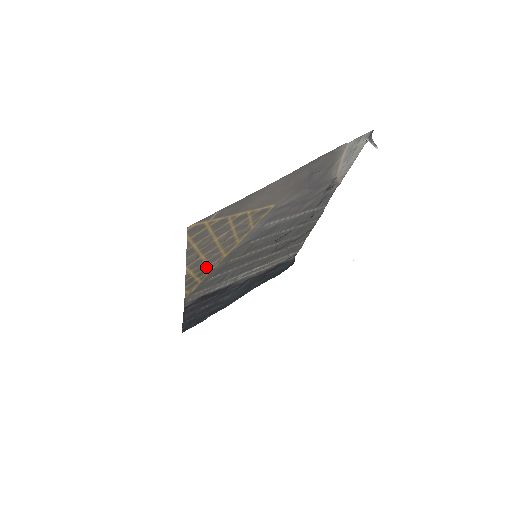
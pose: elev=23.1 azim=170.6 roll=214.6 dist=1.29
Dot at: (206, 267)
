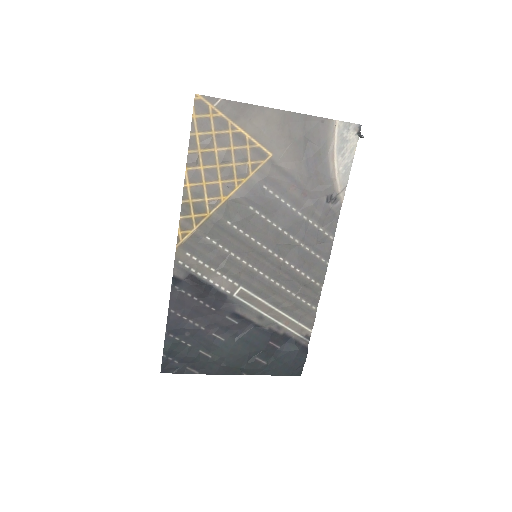
Dot at: (203, 200)
